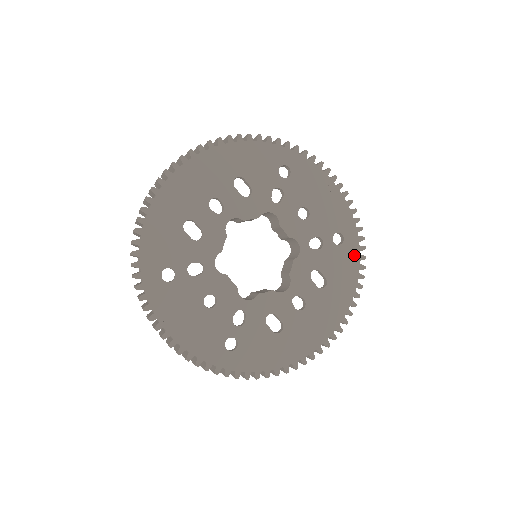
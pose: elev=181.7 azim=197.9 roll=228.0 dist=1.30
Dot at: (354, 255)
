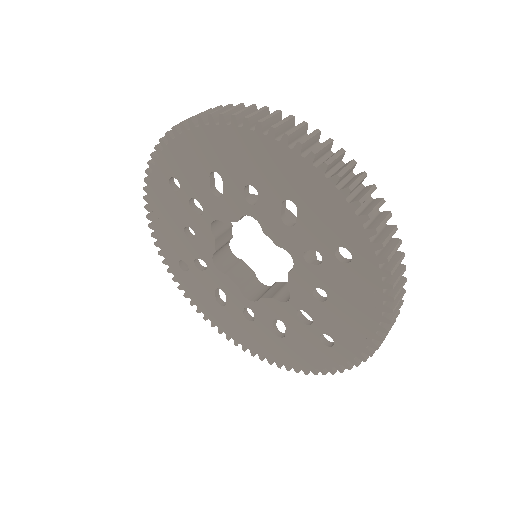
Dot at: (326, 361)
